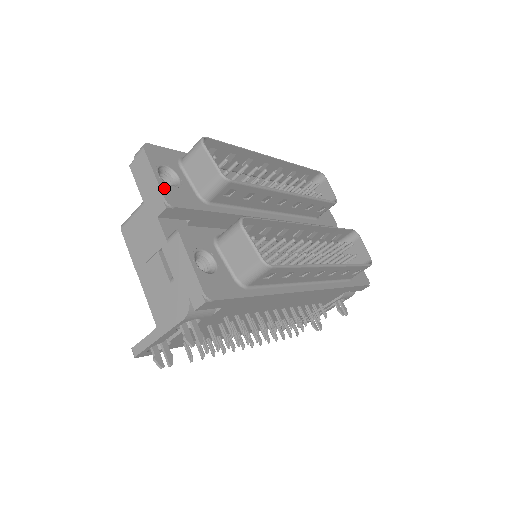
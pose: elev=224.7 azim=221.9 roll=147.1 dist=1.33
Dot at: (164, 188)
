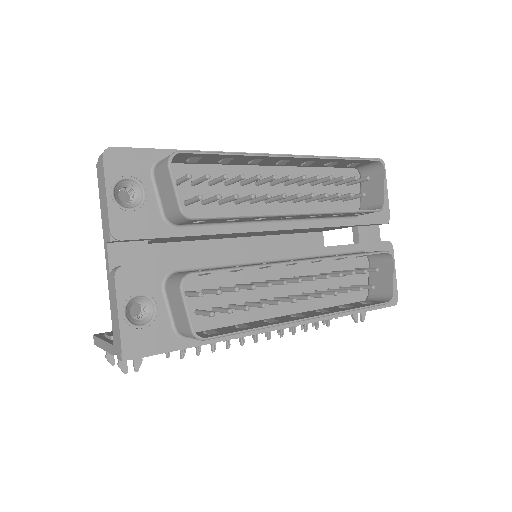
Dot at: (114, 215)
